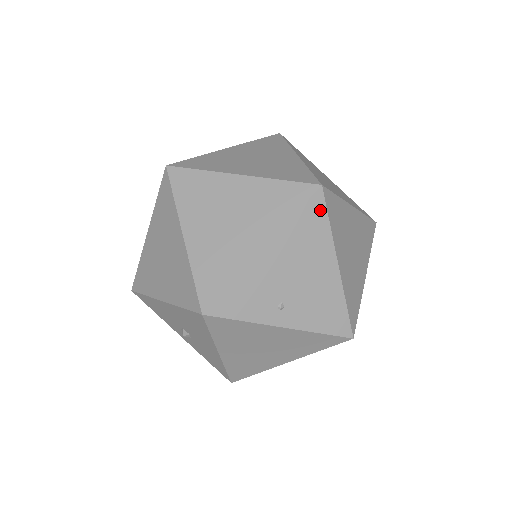
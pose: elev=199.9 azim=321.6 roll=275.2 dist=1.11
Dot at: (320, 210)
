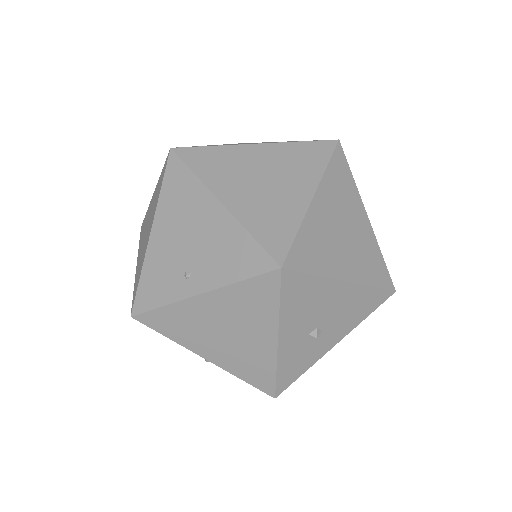
Dot at: (179, 168)
